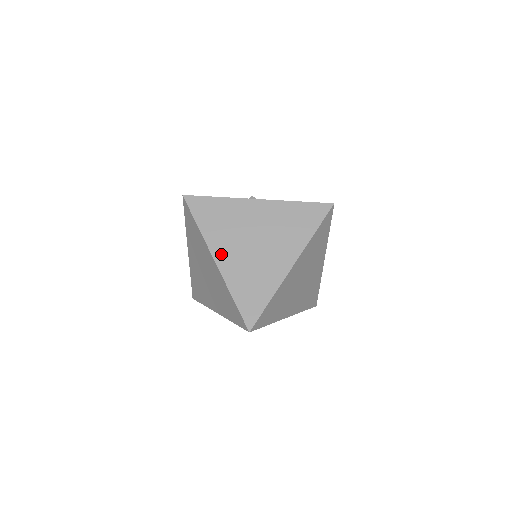
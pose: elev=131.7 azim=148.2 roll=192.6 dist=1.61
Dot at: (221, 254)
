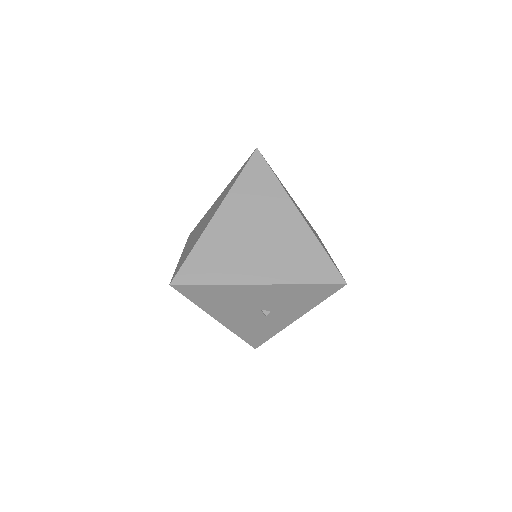
Dot at: occluded
